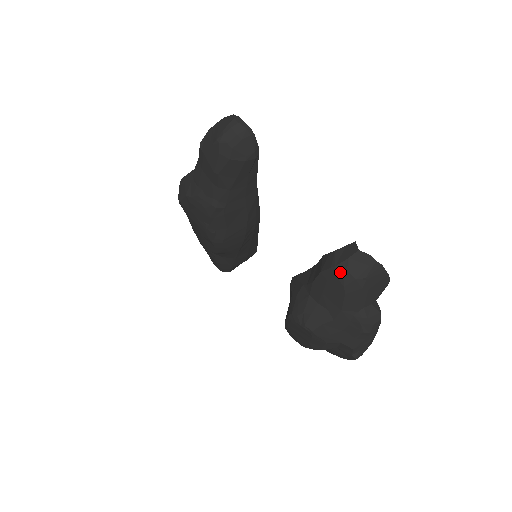
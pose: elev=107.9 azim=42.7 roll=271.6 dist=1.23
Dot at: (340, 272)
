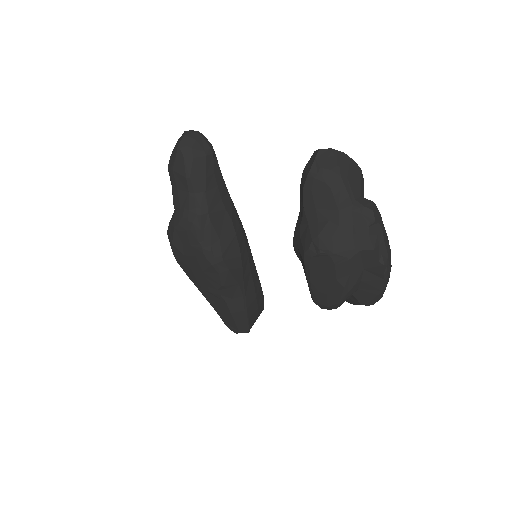
Dot at: (315, 173)
